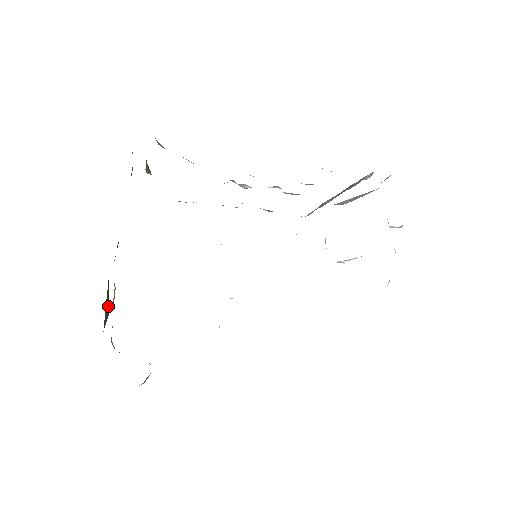
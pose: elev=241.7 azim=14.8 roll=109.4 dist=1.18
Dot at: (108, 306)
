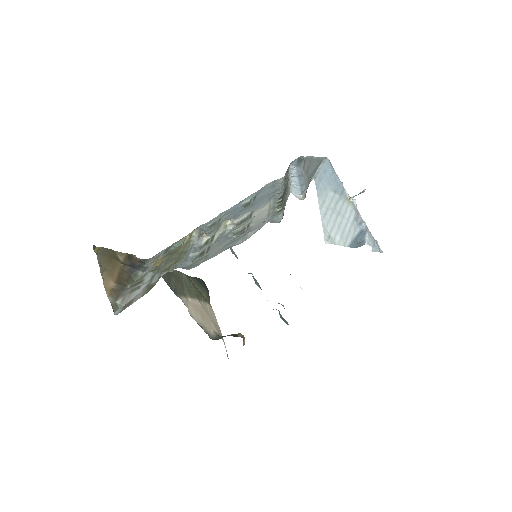
Dot at: (202, 288)
